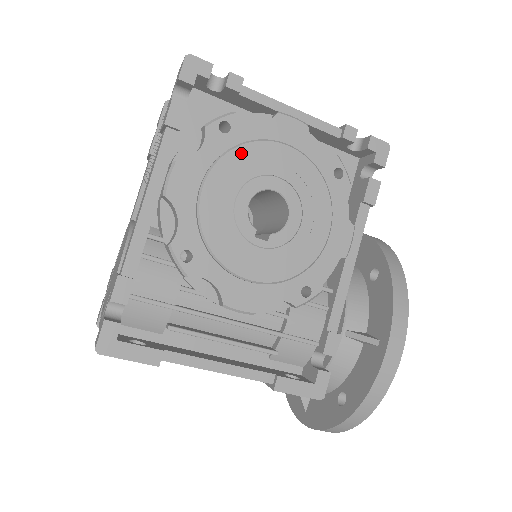
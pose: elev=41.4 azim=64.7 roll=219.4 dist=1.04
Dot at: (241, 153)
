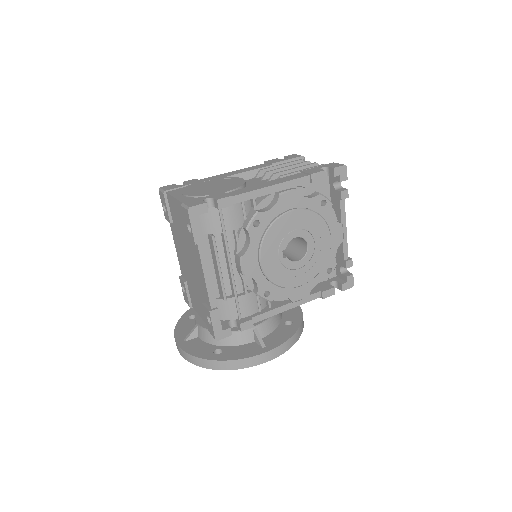
Dot at: (317, 218)
